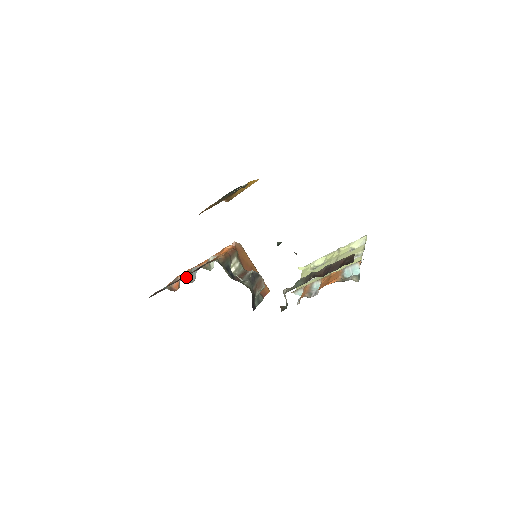
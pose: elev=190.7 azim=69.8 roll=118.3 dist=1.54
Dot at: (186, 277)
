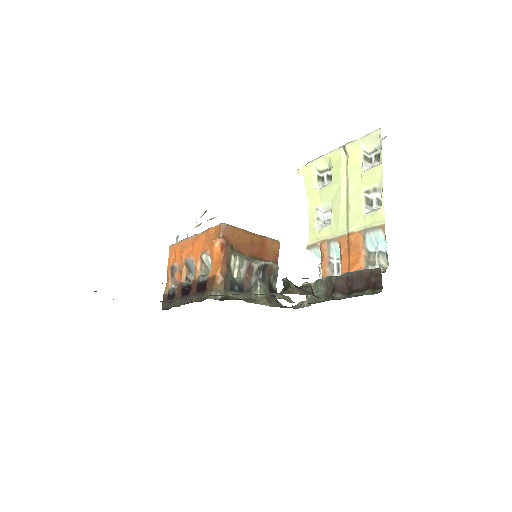
Dot at: (186, 276)
